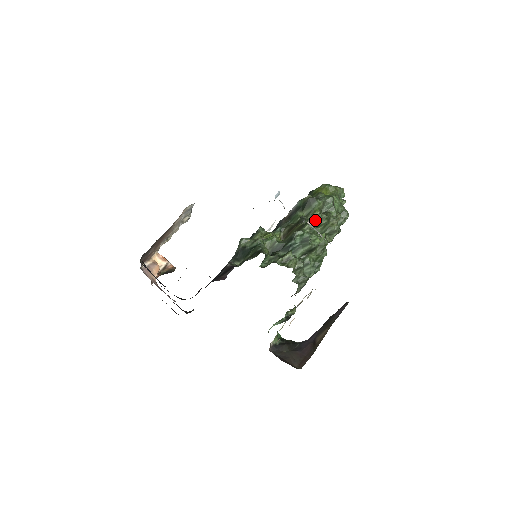
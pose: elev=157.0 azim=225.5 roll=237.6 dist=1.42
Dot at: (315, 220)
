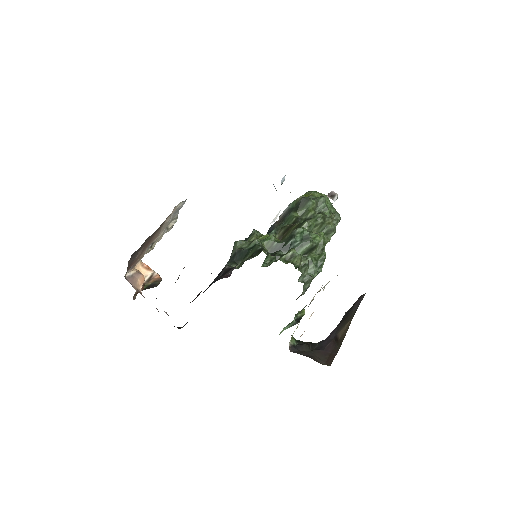
Dot at: (334, 194)
